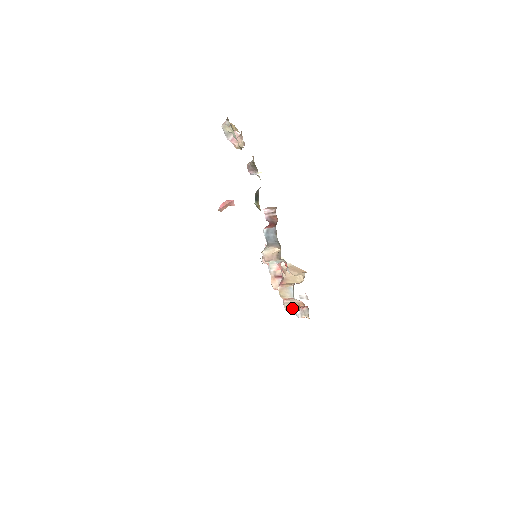
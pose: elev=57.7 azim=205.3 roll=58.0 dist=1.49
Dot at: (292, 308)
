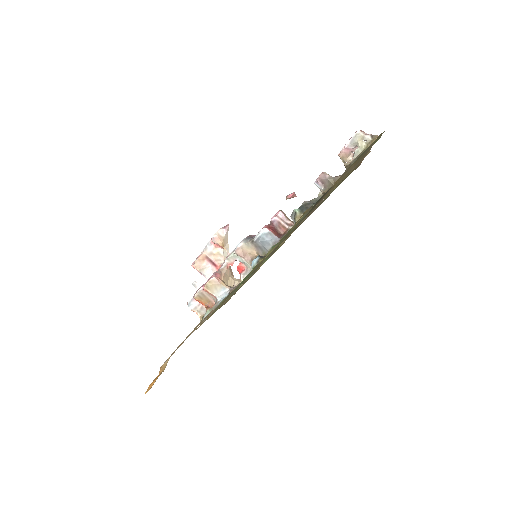
Dot at: (201, 301)
